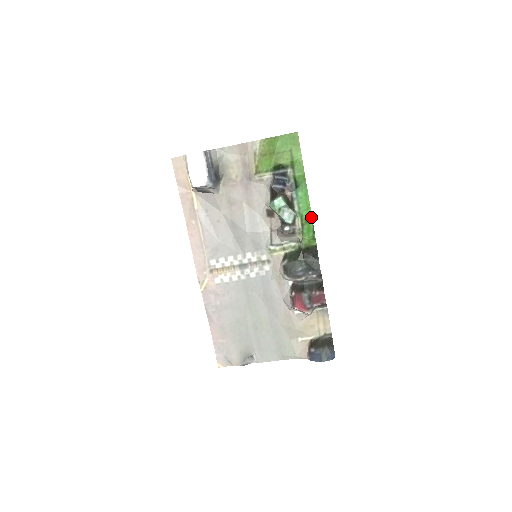
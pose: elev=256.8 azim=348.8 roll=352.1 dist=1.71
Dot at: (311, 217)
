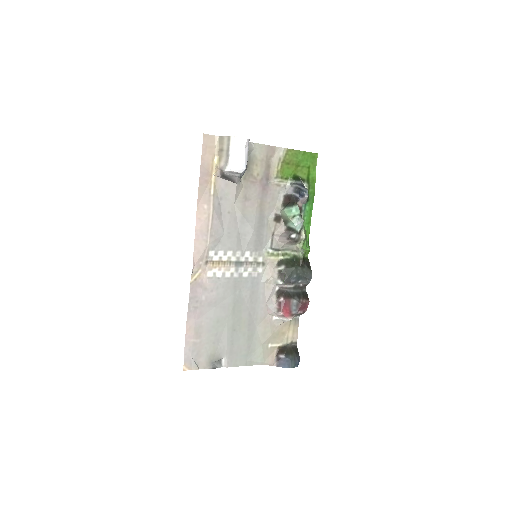
Dot at: (309, 231)
